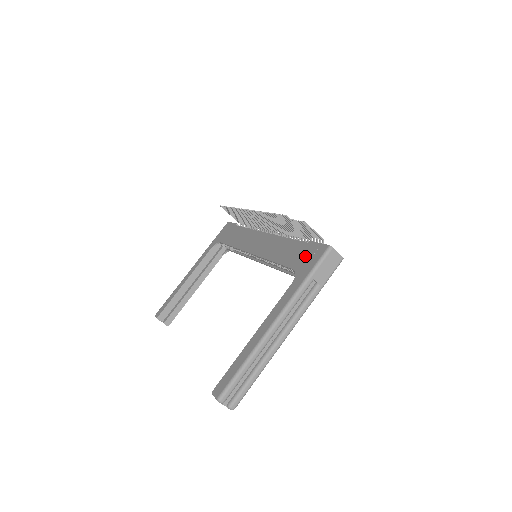
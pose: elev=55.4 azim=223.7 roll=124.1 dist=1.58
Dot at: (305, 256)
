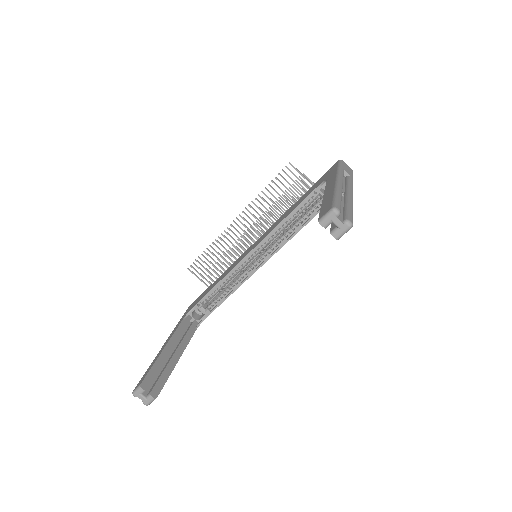
Dot at: (321, 179)
